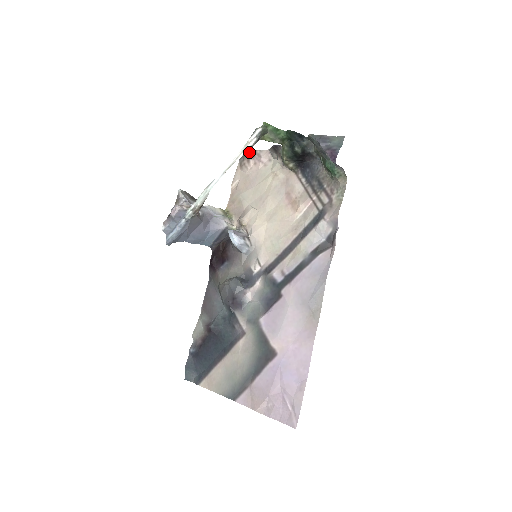
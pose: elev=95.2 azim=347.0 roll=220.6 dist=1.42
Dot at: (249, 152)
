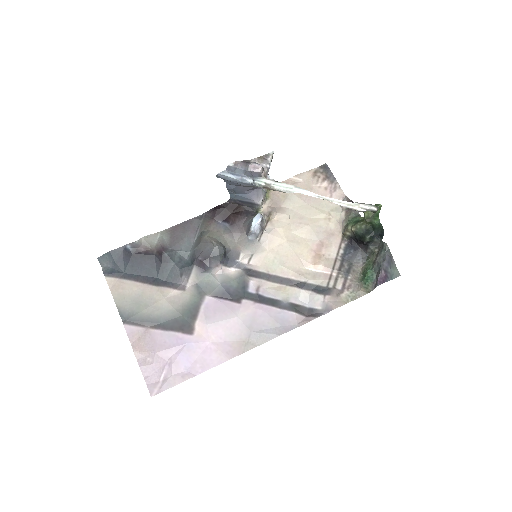
Dot at: (332, 174)
